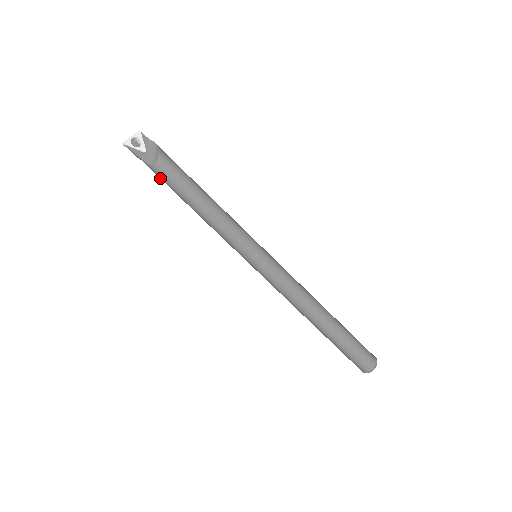
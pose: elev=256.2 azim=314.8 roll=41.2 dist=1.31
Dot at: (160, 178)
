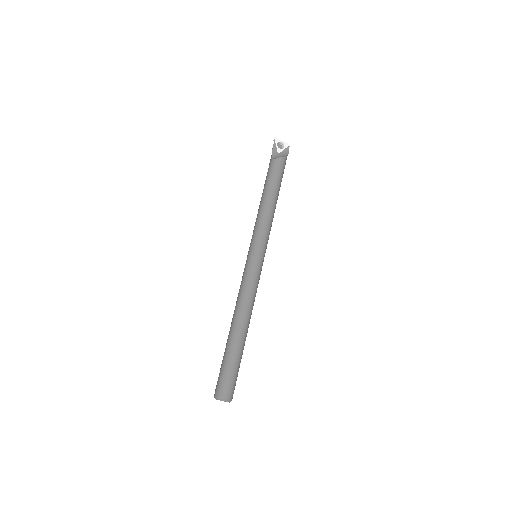
Dot at: (268, 169)
